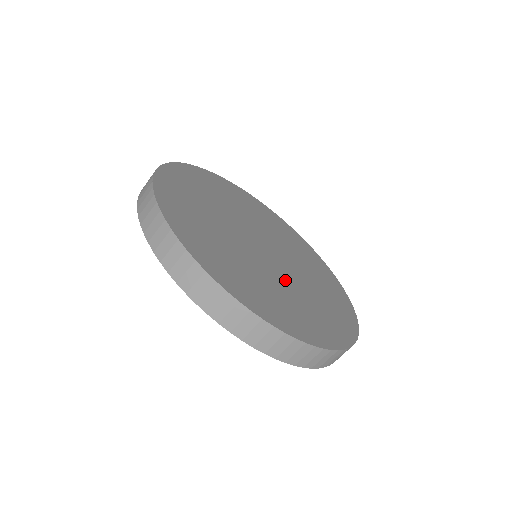
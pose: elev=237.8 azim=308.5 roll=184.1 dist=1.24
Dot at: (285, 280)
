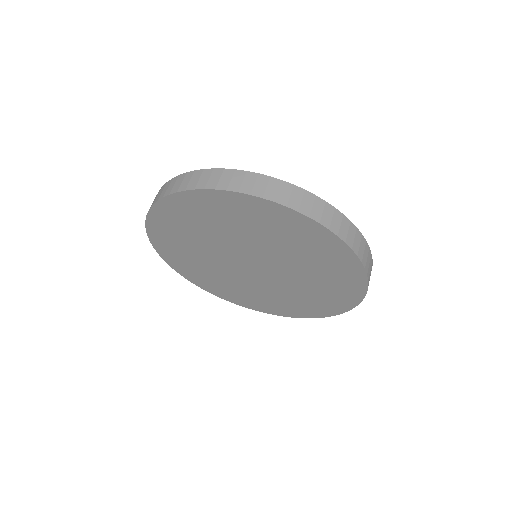
Dot at: occluded
